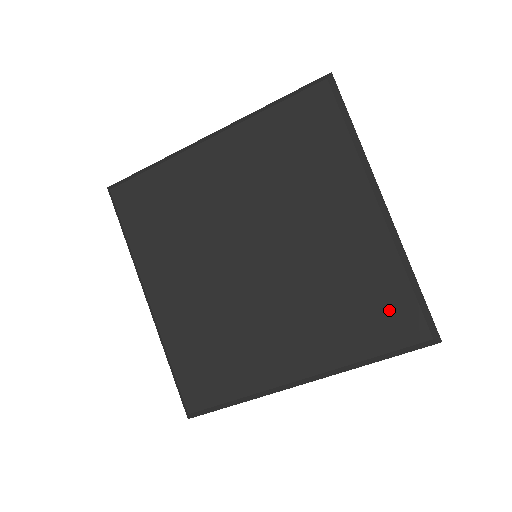
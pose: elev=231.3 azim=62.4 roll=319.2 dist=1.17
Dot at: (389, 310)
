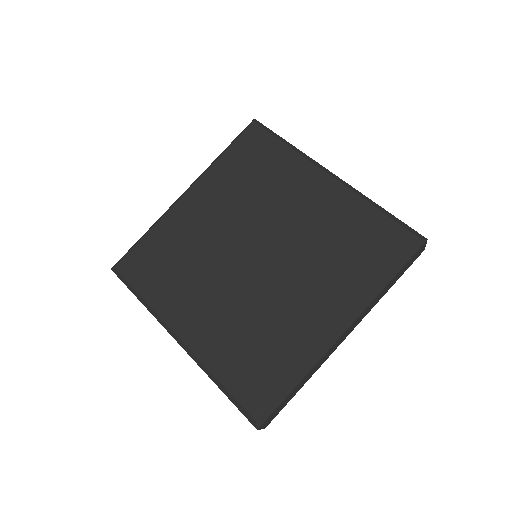
Dot at: (376, 236)
